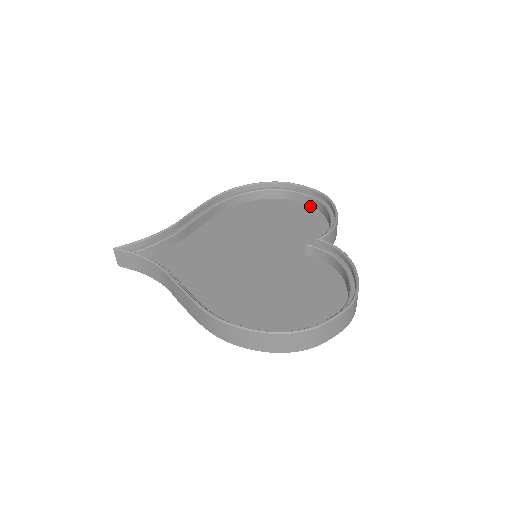
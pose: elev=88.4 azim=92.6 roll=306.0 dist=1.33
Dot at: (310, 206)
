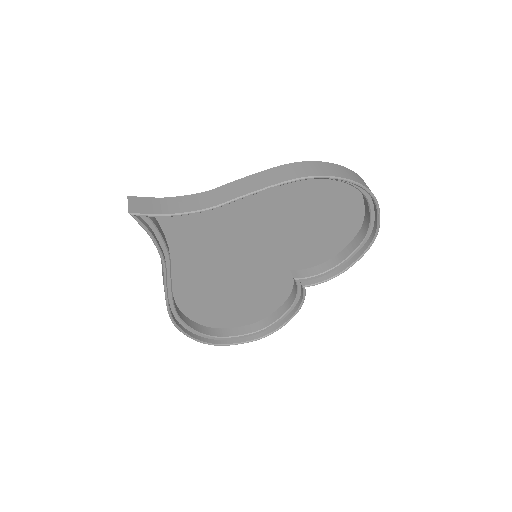
Dot at: (363, 217)
